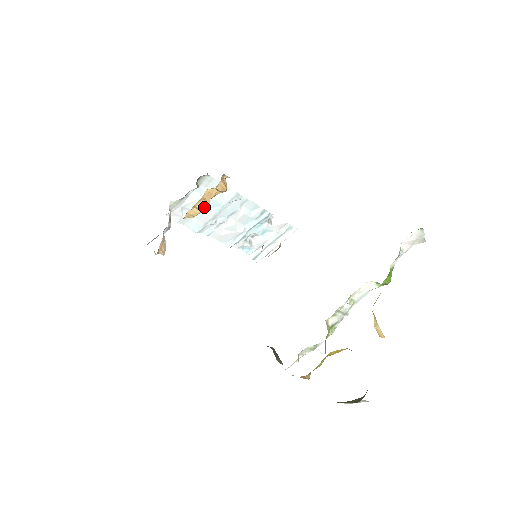
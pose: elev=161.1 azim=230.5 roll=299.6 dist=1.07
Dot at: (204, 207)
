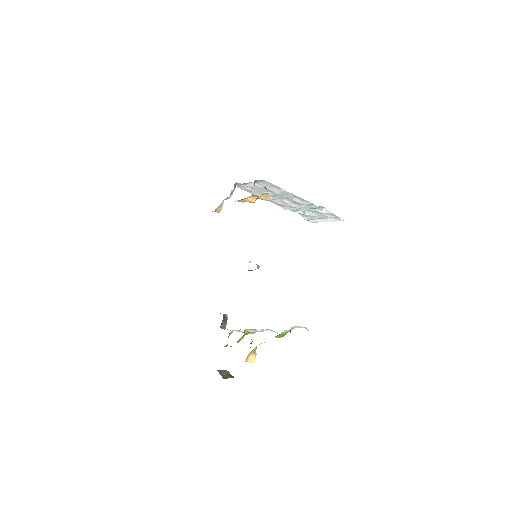
Dot at: (250, 201)
